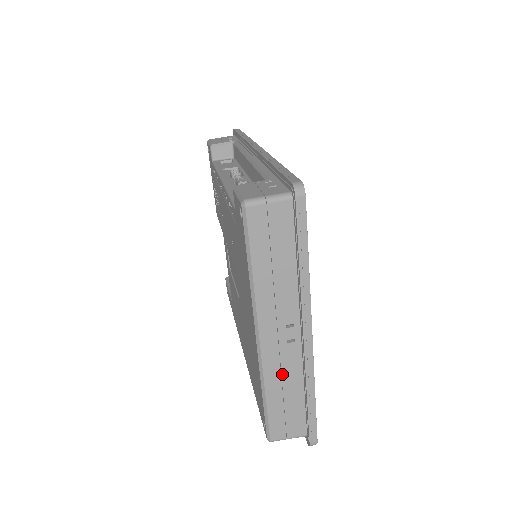
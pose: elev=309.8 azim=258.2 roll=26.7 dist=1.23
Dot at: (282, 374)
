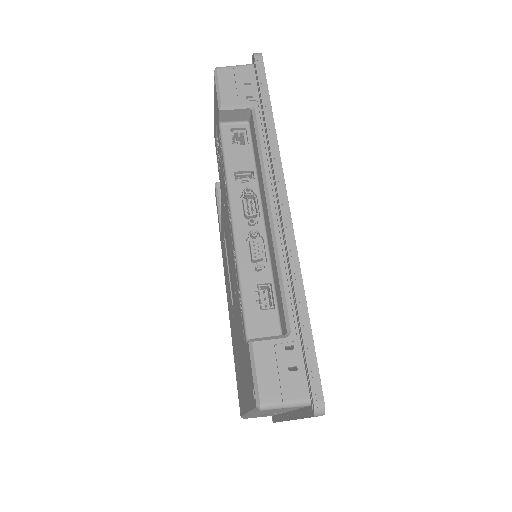
Dot at: (263, 415)
